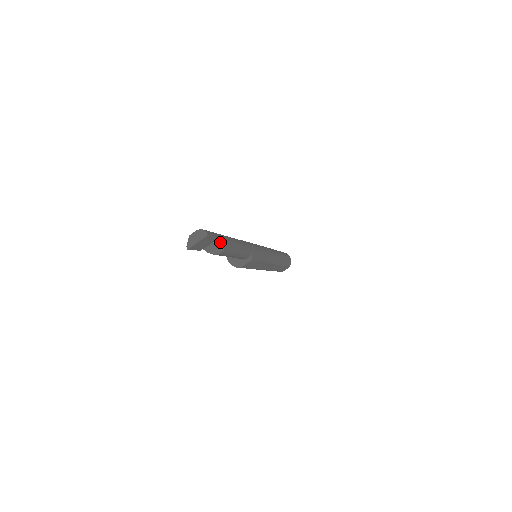
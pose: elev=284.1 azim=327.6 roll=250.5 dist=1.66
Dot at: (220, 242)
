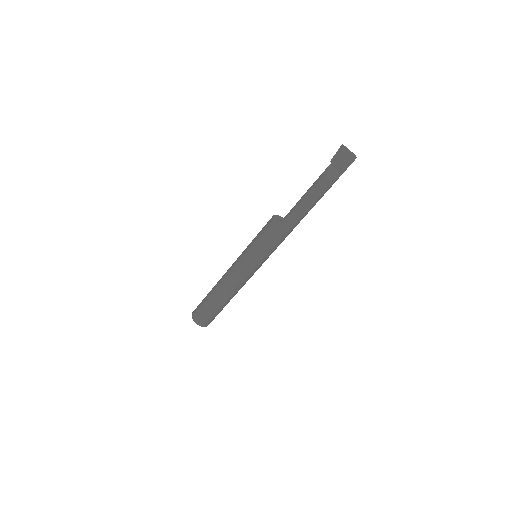
Dot at: (338, 176)
